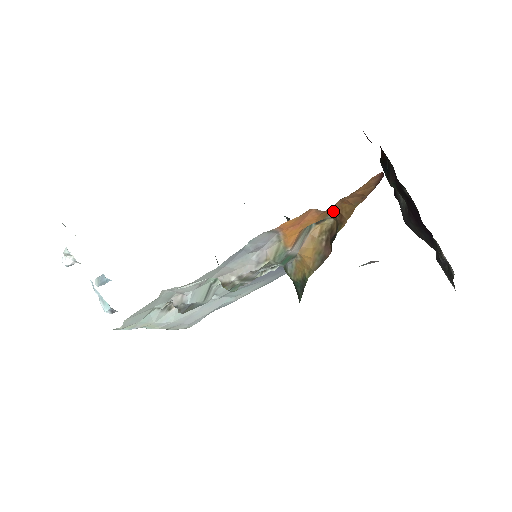
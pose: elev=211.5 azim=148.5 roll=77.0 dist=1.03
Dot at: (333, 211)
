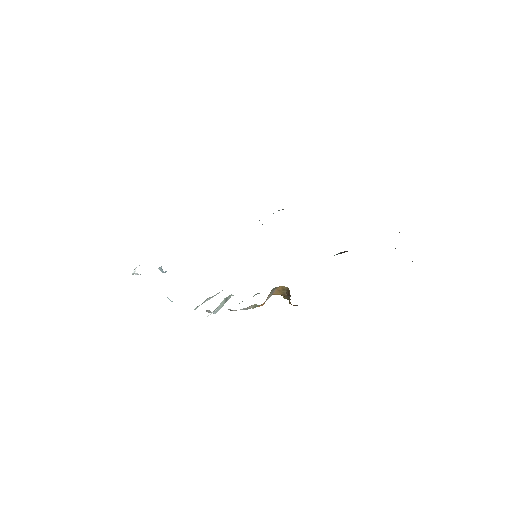
Dot at: occluded
